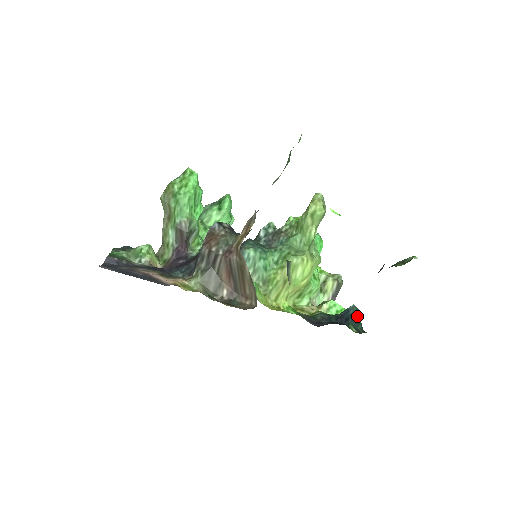
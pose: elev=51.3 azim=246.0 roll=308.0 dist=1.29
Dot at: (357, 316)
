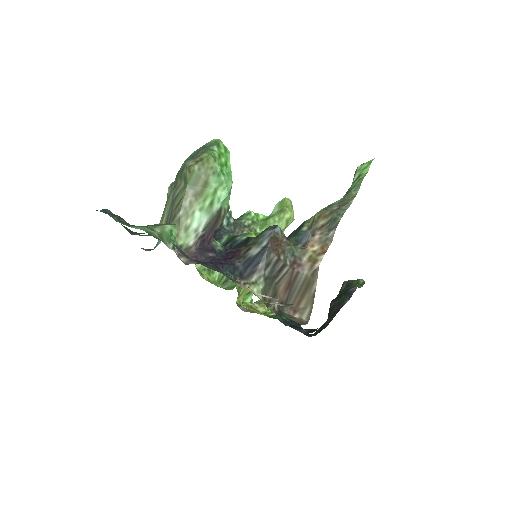
Dot at: occluded
